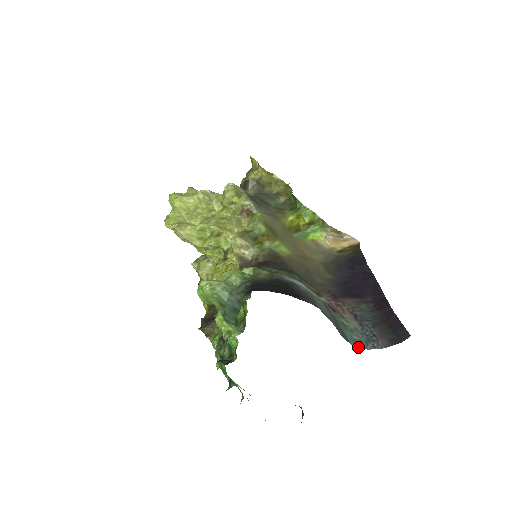
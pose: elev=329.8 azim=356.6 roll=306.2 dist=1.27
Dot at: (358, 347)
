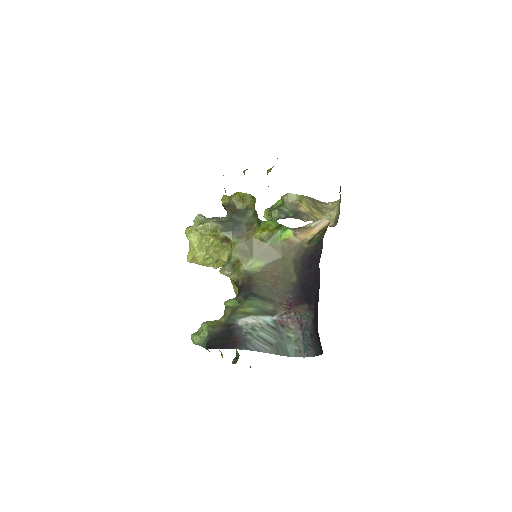
Dot at: occluded
